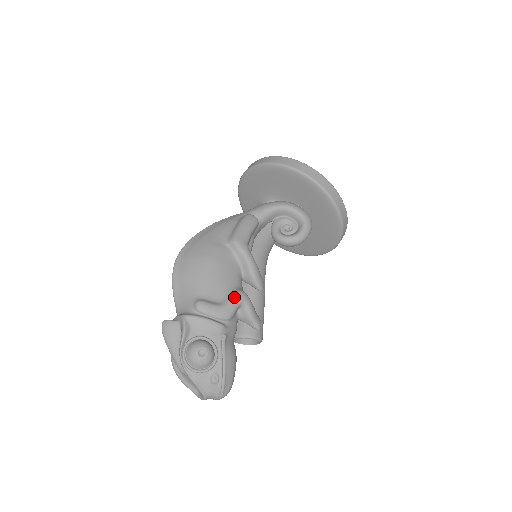
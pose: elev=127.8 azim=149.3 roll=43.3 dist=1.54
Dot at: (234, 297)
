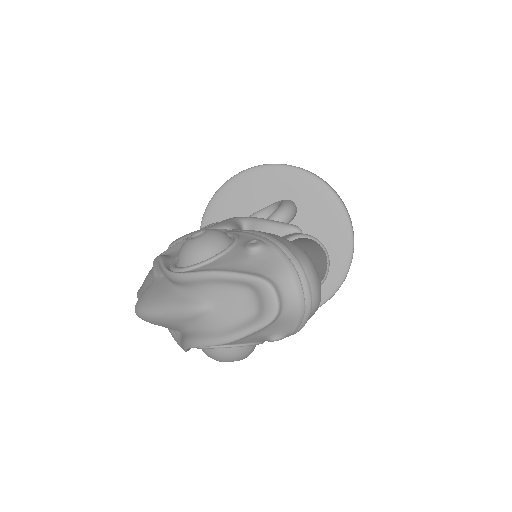
Dot at: occluded
